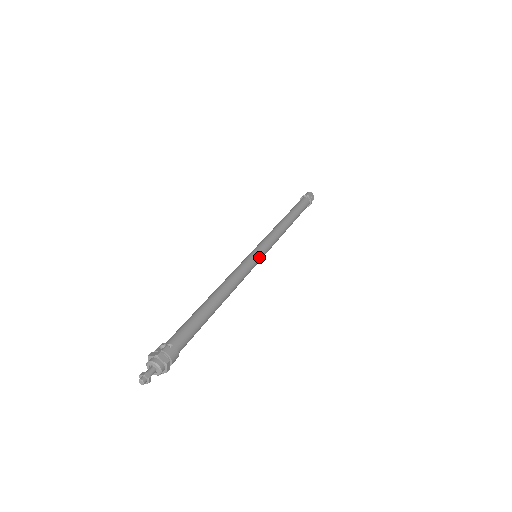
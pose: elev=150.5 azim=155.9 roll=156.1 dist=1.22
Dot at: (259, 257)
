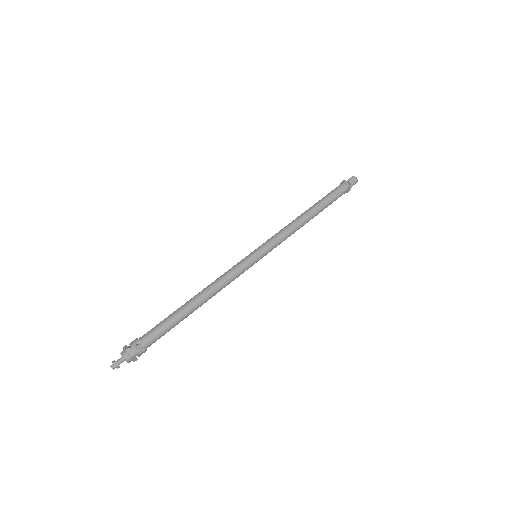
Dot at: (256, 262)
